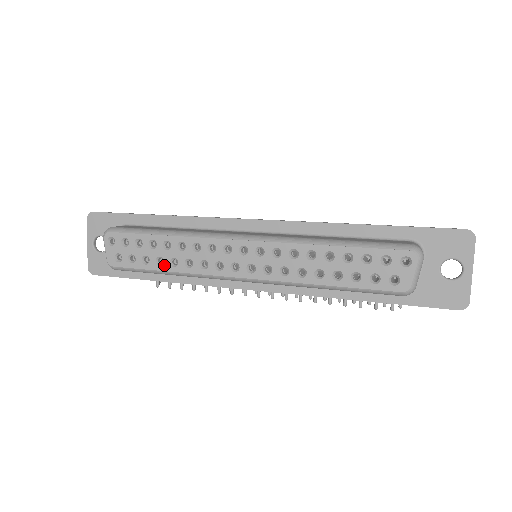
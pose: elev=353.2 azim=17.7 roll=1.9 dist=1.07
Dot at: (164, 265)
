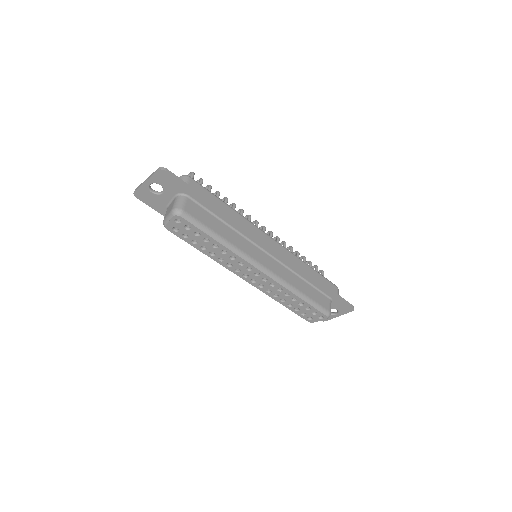
Dot at: (205, 251)
